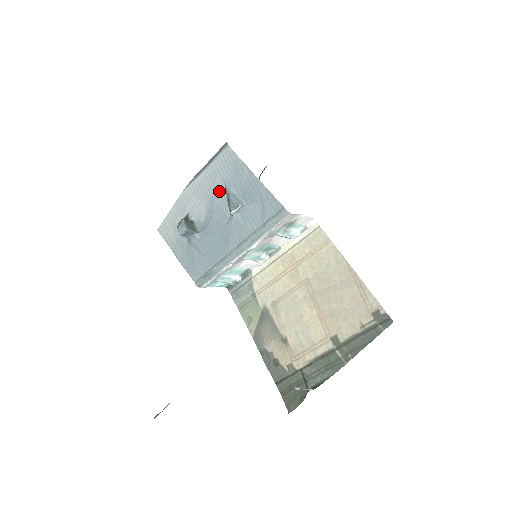
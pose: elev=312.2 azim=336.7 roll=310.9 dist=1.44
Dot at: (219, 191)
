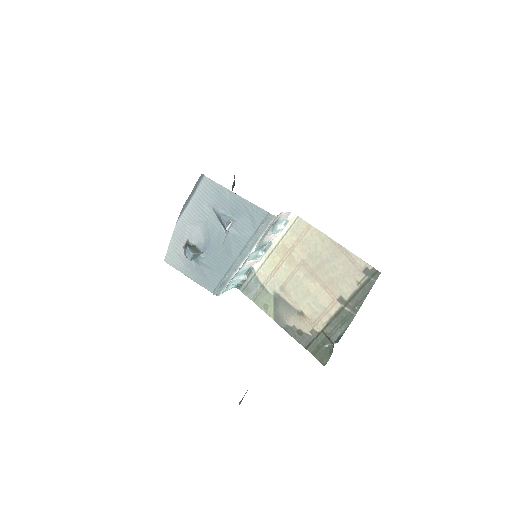
Dot at: (209, 215)
